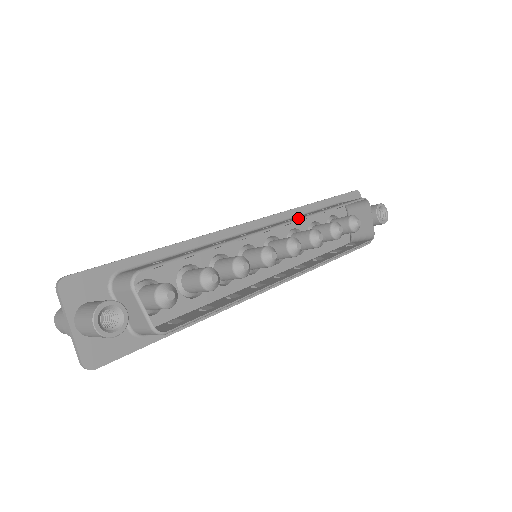
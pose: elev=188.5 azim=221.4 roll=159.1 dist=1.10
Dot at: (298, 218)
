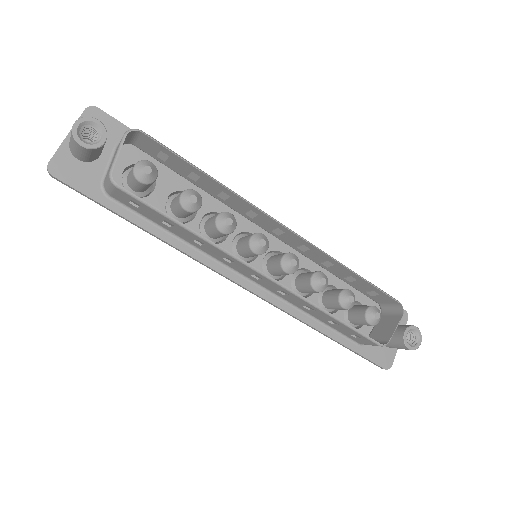
Dot at: occluded
